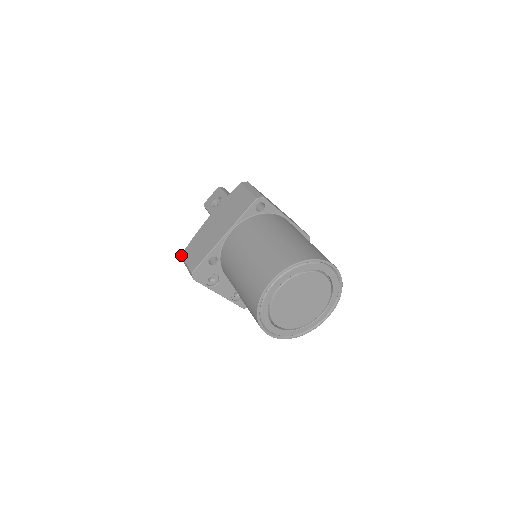
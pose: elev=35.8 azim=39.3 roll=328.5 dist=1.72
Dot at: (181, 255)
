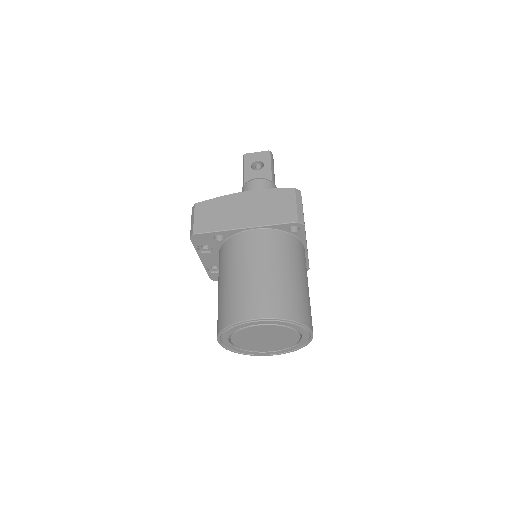
Dot at: (195, 204)
